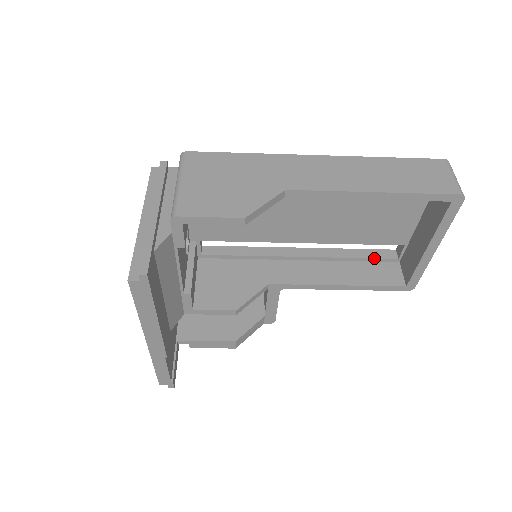
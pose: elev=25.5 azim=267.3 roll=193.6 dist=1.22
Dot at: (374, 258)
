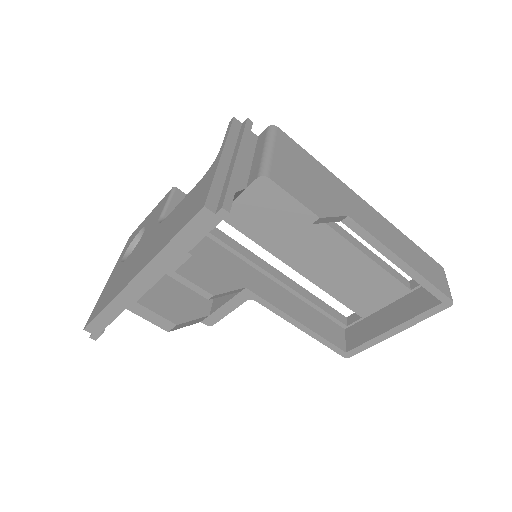
Dot at: (331, 315)
